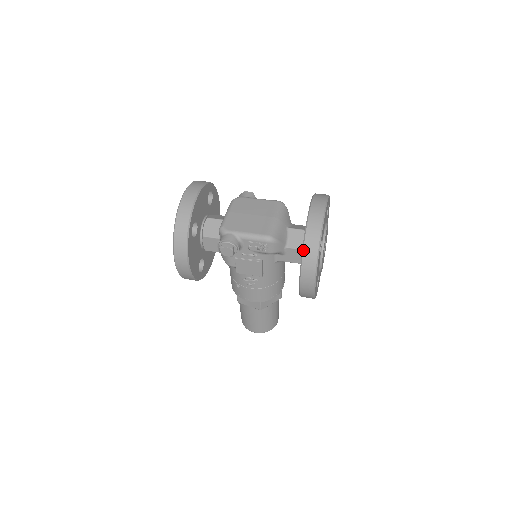
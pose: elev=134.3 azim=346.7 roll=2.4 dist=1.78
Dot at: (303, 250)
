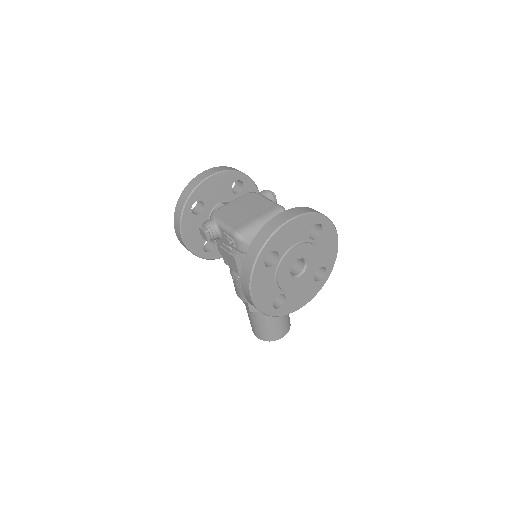
Dot at: (245, 254)
